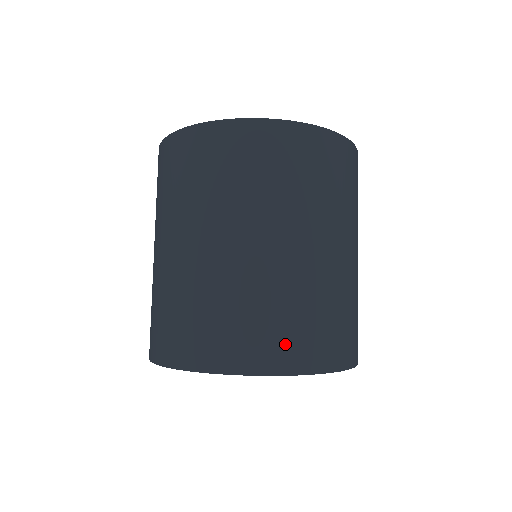
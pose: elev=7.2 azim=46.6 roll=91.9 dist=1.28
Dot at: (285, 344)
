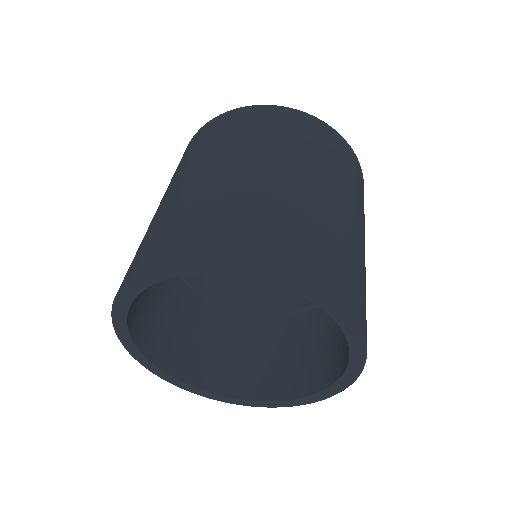
Dot at: (281, 244)
